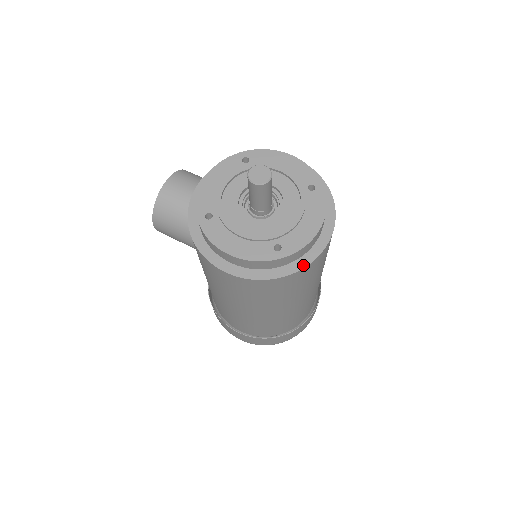
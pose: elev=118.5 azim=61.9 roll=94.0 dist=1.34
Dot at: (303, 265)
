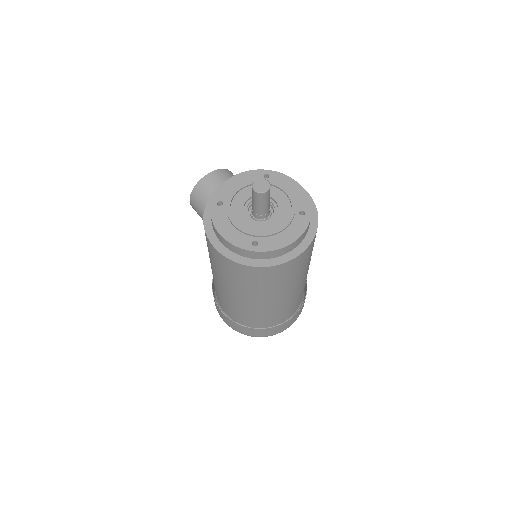
Dot at: (270, 264)
